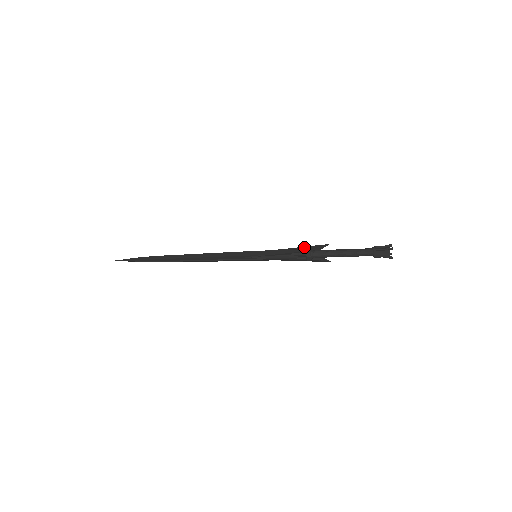
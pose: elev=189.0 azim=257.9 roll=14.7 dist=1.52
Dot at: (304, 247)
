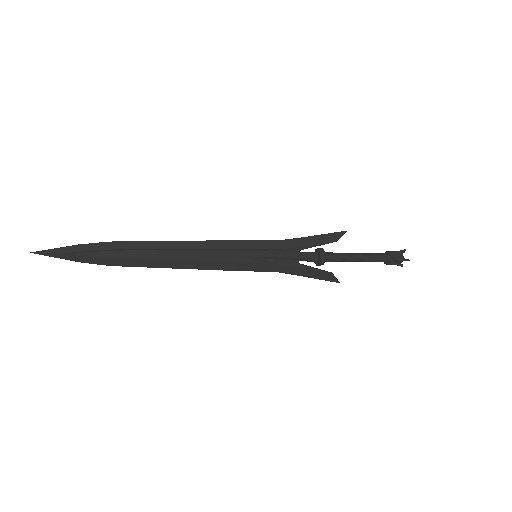
Dot at: (318, 236)
